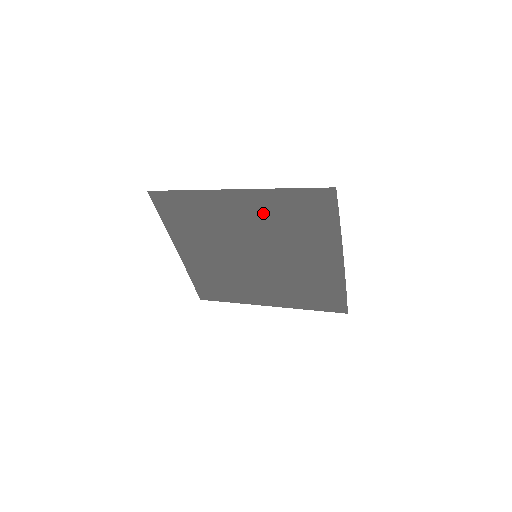
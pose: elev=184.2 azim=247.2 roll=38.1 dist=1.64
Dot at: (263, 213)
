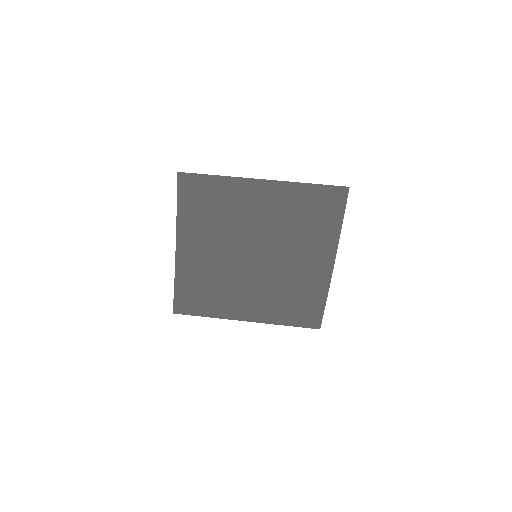
Dot at: (280, 207)
